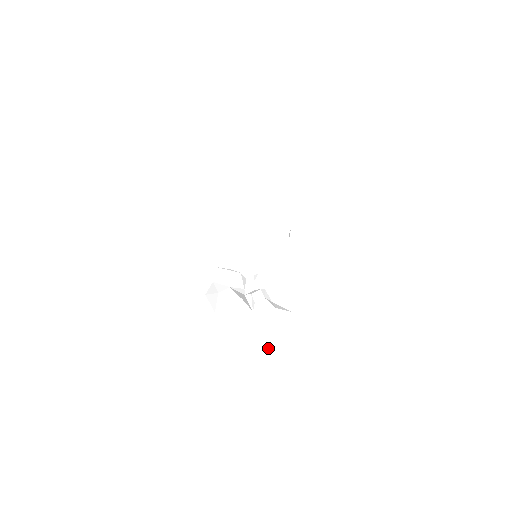
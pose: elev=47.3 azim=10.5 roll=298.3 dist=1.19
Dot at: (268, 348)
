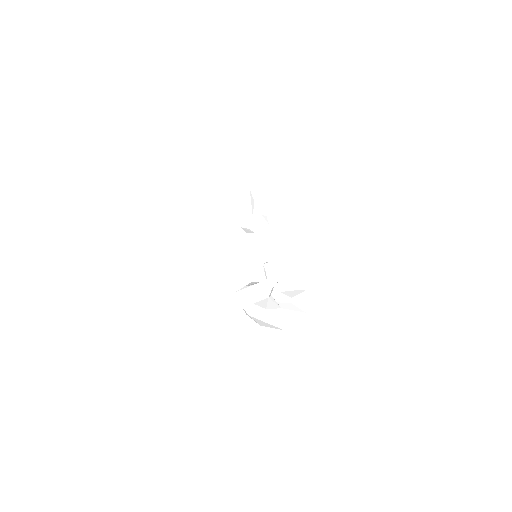
Dot at: (307, 334)
